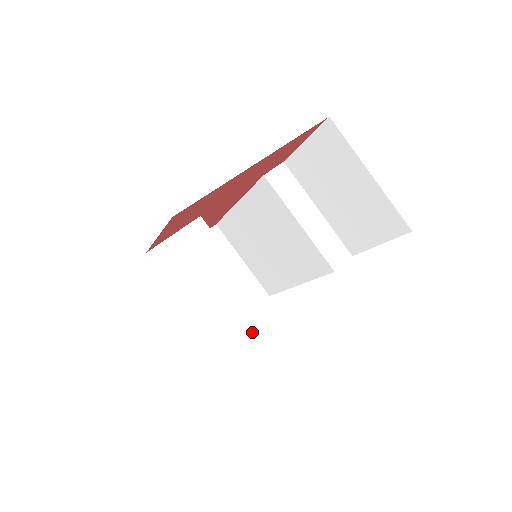
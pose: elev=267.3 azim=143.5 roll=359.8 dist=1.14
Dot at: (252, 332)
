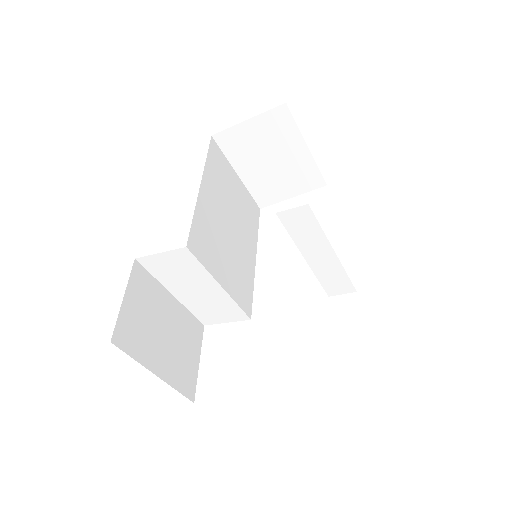
Dot at: (225, 317)
